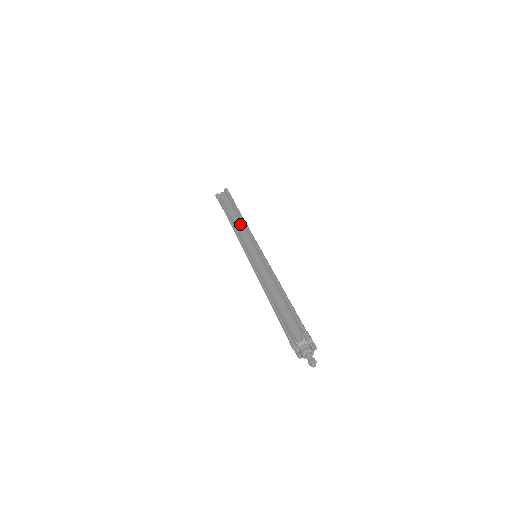
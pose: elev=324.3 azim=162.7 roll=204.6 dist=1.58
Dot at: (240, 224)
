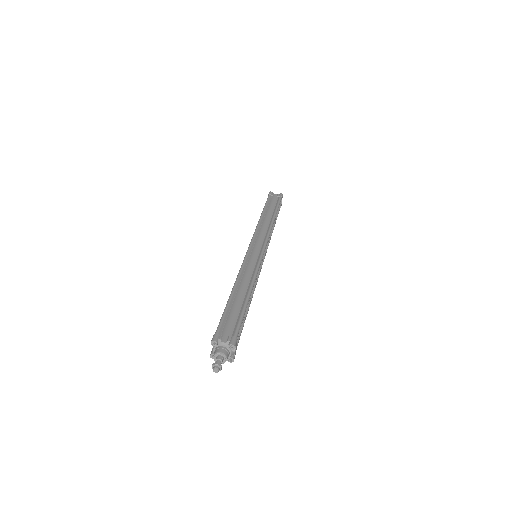
Dot at: (267, 224)
